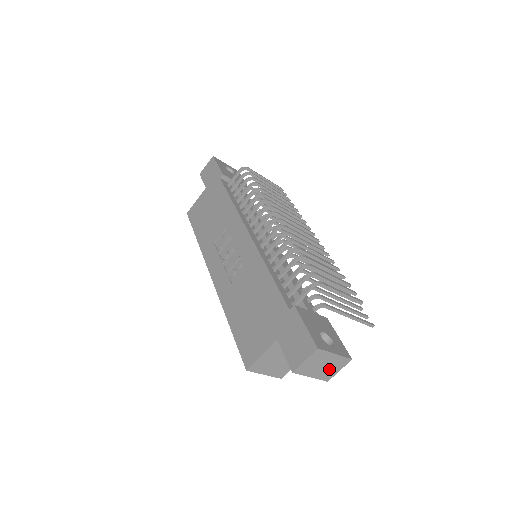
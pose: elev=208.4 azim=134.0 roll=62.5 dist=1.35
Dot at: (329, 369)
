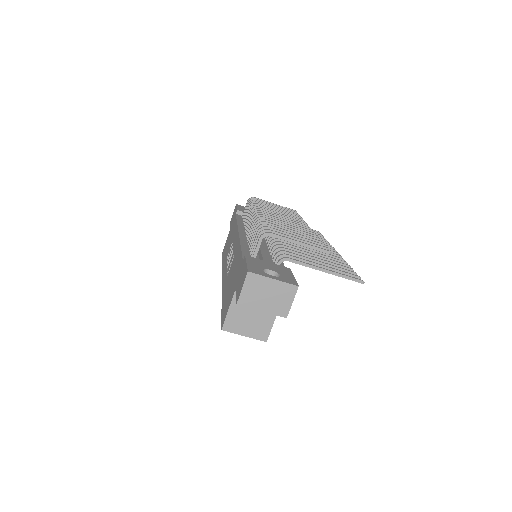
Dot at: (278, 300)
